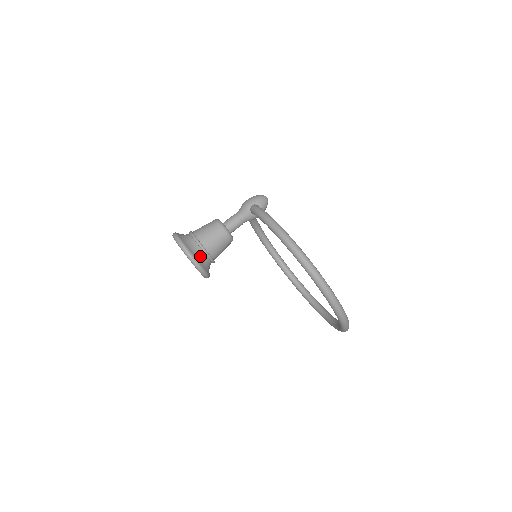
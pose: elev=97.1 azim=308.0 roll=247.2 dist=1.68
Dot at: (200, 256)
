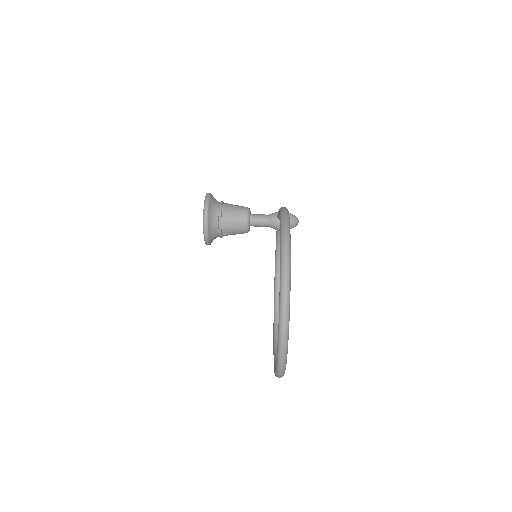
Dot at: (214, 211)
